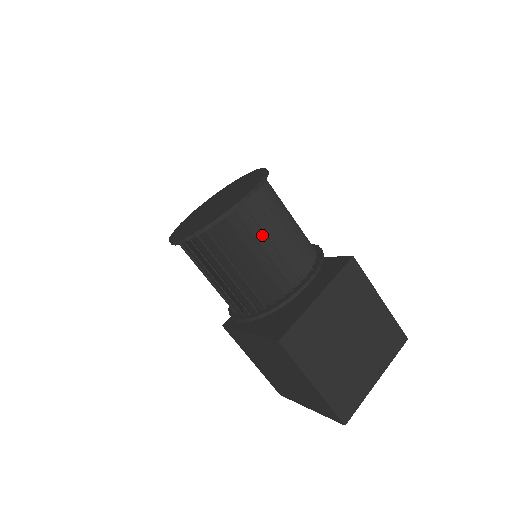
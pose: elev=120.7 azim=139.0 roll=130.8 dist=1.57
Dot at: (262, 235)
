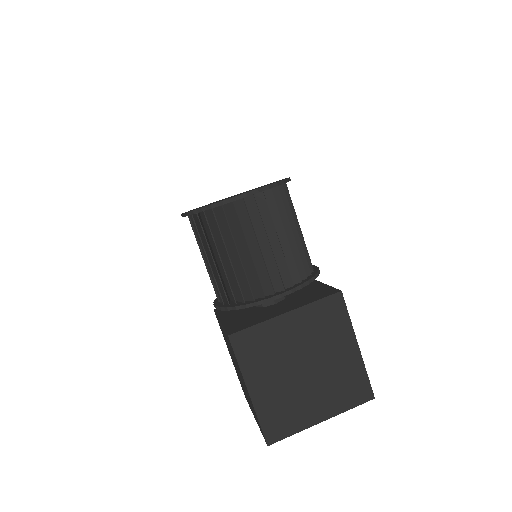
Dot at: (252, 234)
